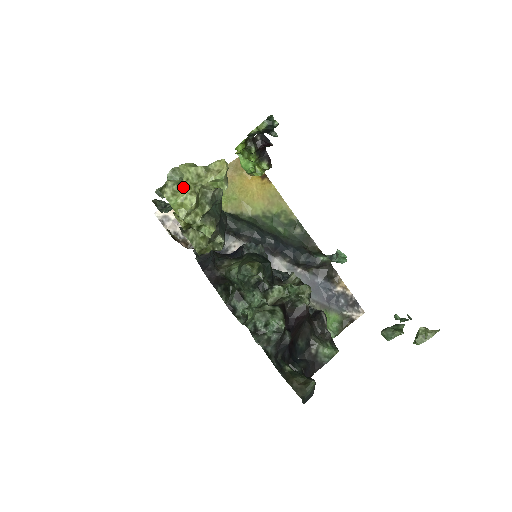
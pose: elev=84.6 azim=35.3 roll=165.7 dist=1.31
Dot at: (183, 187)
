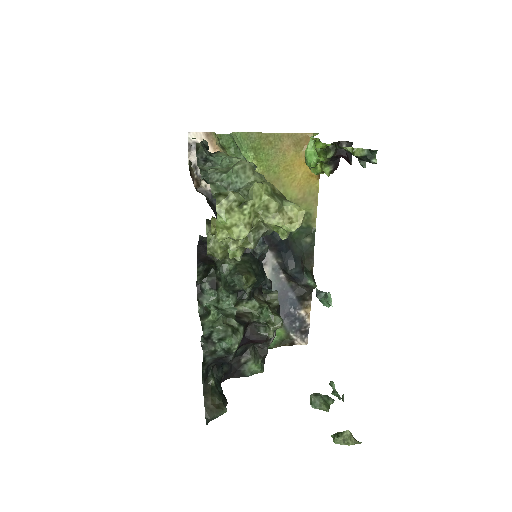
Dot at: (243, 210)
